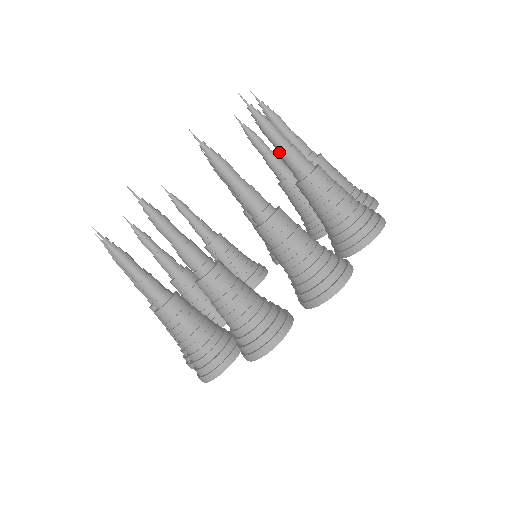
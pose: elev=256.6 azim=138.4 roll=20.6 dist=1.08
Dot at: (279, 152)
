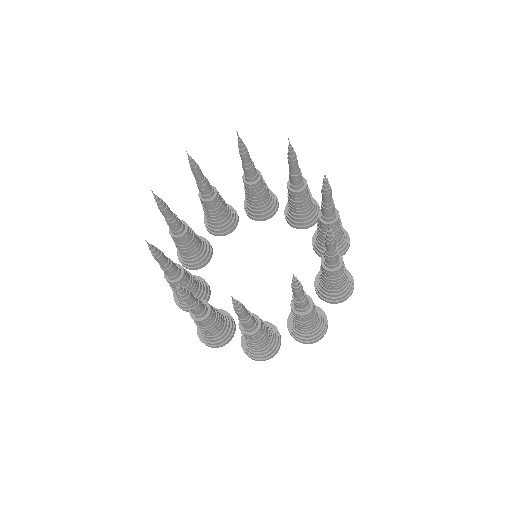
Dot at: (327, 253)
